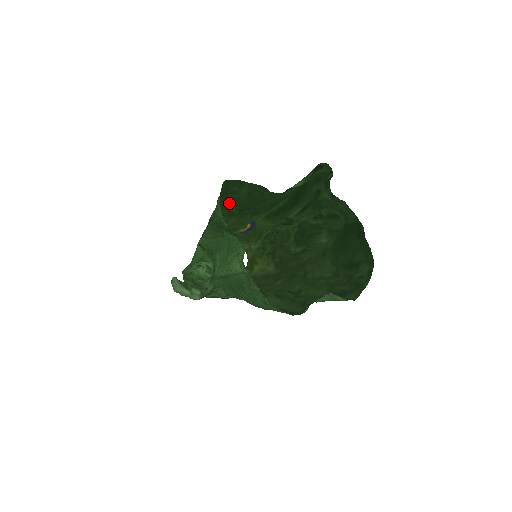
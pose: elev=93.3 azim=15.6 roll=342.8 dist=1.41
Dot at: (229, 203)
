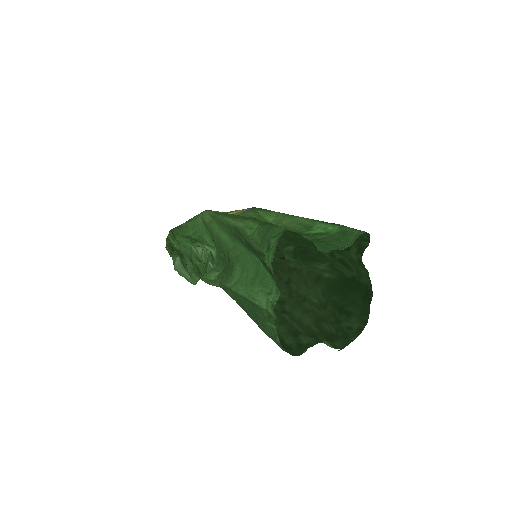
Dot at: occluded
